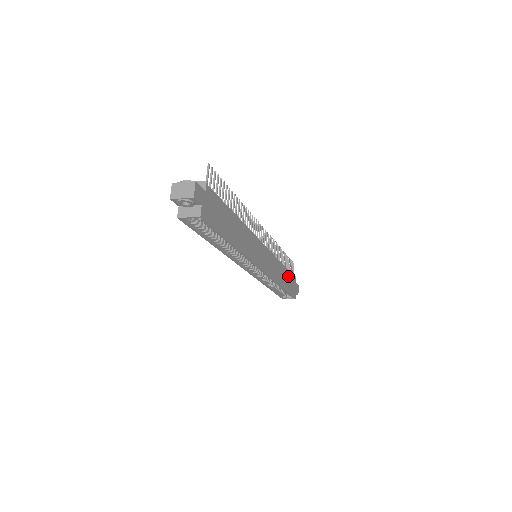
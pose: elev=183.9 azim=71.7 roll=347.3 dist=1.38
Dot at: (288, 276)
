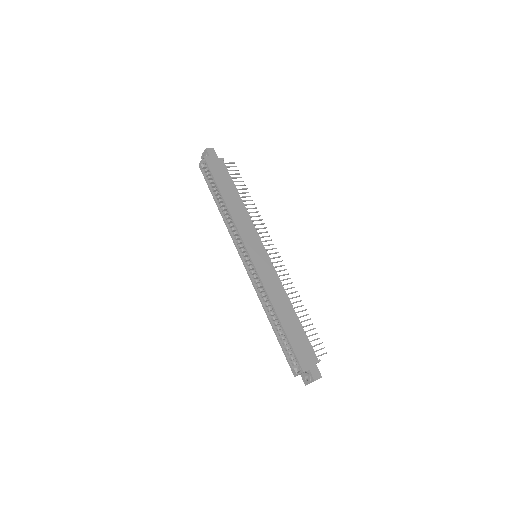
Dot at: (299, 330)
